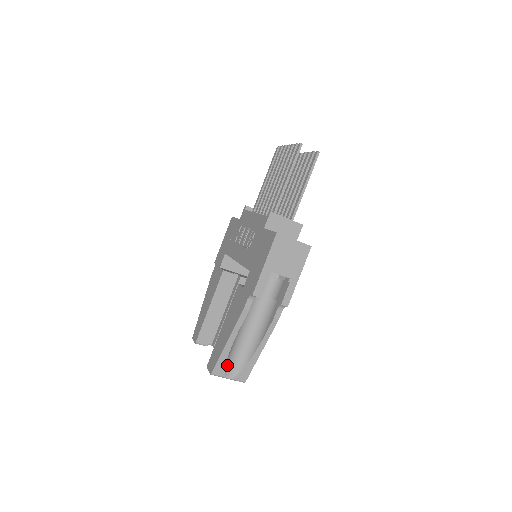
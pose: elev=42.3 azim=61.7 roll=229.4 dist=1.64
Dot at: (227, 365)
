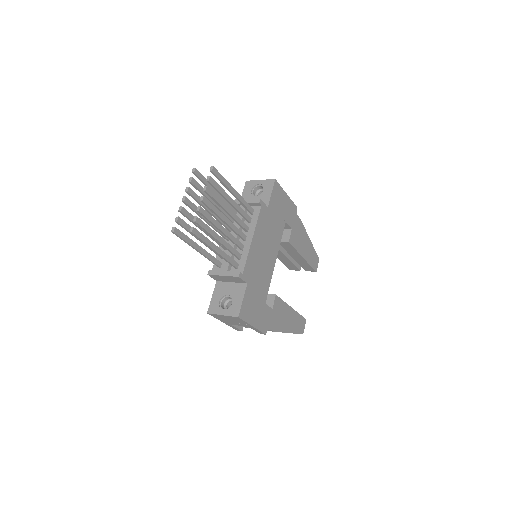
Dot at: occluded
